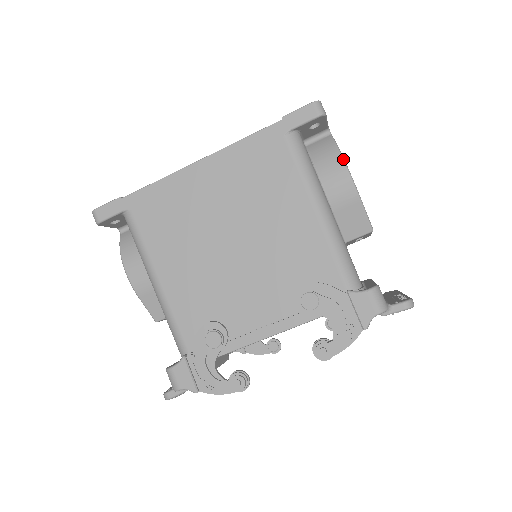
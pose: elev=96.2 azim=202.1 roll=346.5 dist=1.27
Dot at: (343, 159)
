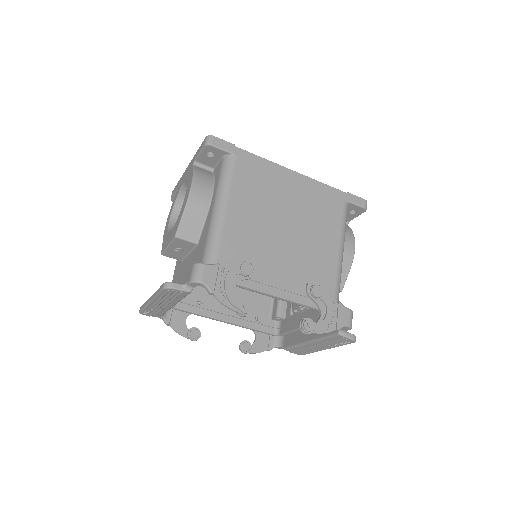
Dot at: occluded
